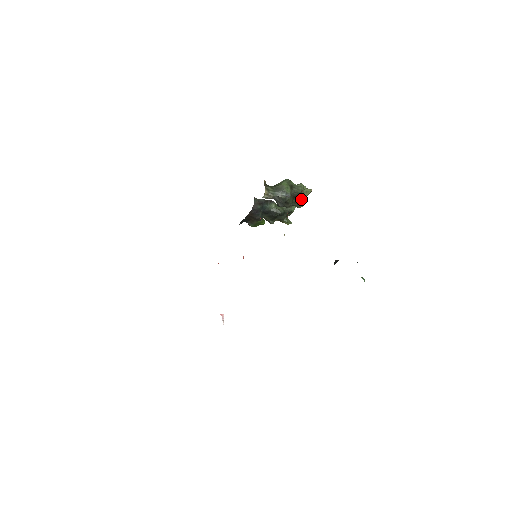
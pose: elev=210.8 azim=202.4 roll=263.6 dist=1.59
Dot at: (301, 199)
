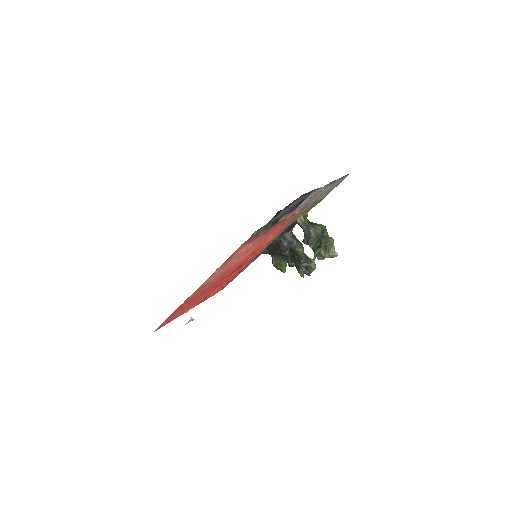
Dot at: (324, 249)
